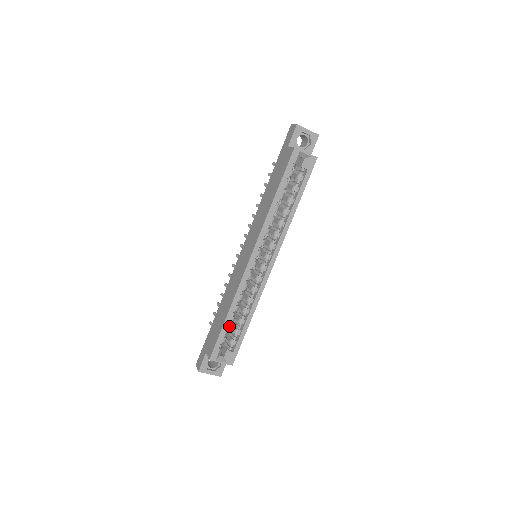
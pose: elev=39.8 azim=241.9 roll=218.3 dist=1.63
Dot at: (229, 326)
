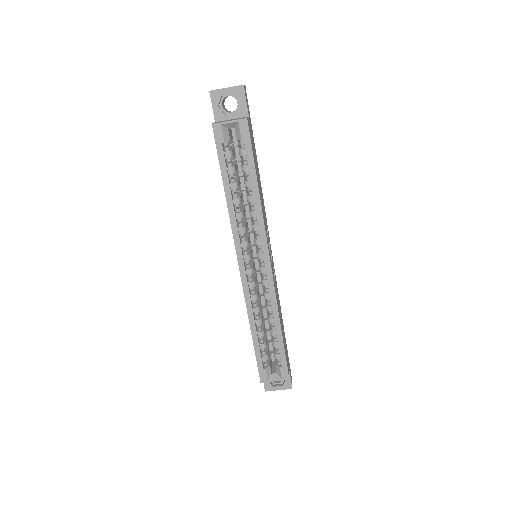
Dot at: (263, 342)
